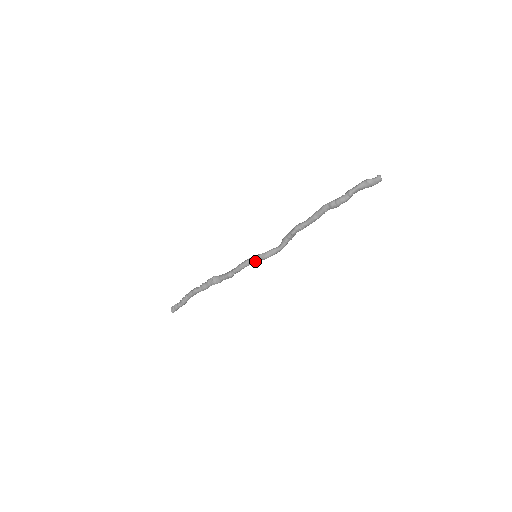
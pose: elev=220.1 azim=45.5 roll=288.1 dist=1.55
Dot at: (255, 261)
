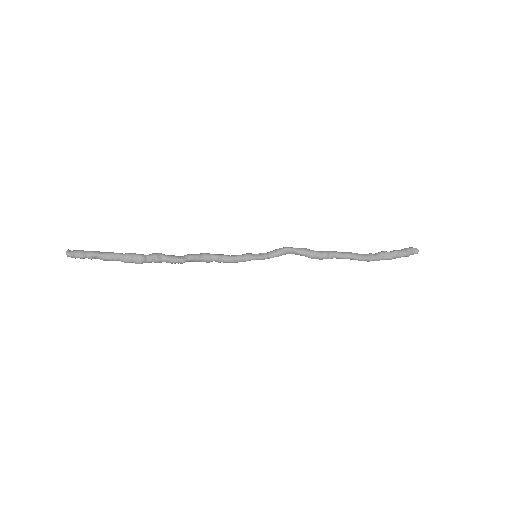
Dot at: (252, 258)
